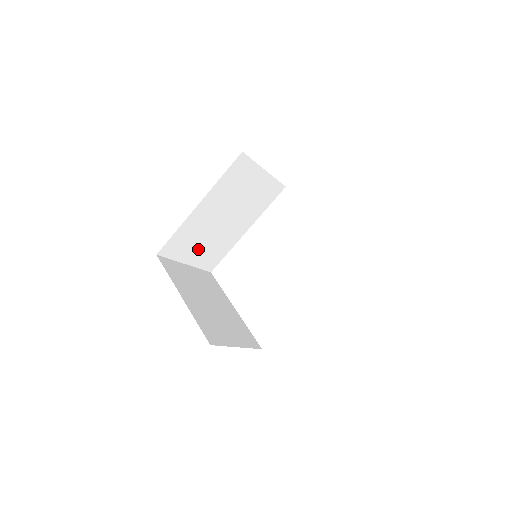
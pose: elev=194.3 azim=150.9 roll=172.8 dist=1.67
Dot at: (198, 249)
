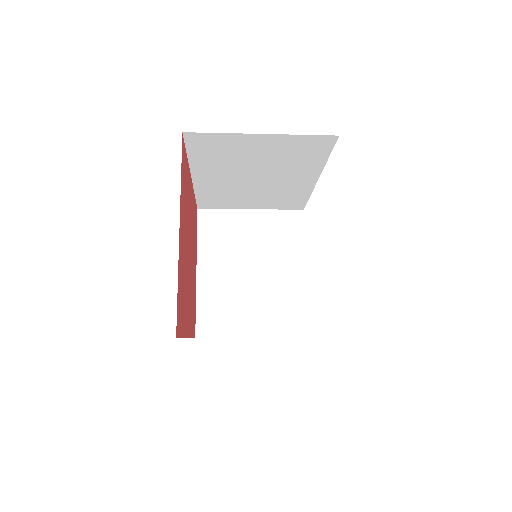
Dot at: (252, 200)
